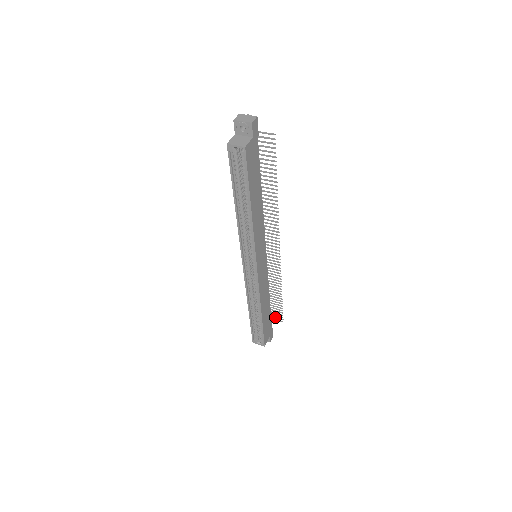
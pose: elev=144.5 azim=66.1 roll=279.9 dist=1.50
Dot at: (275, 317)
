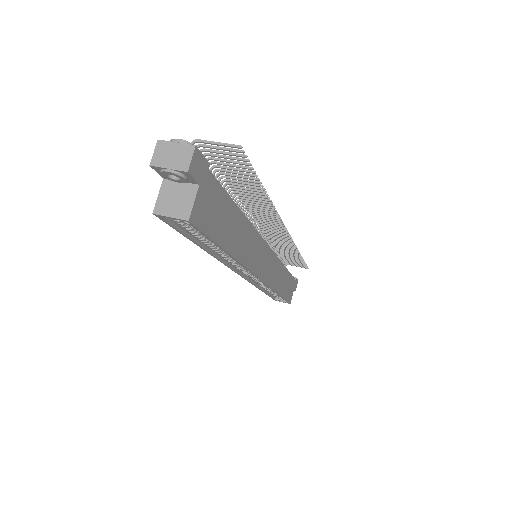
Dot at: (297, 265)
